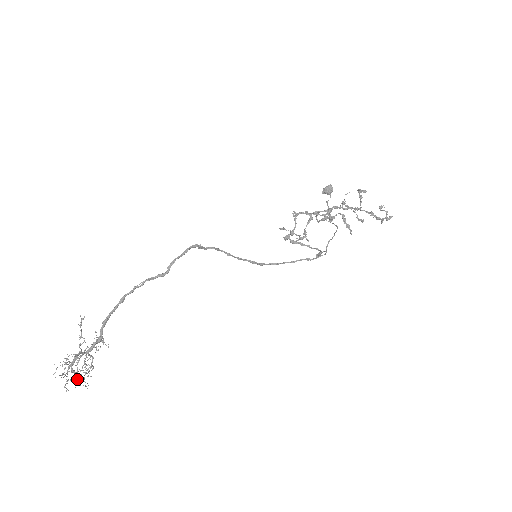
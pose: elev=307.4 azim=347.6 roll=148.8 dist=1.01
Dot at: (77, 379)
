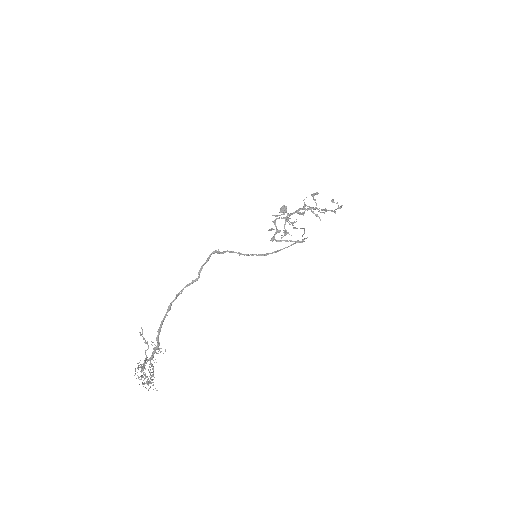
Dot at: occluded
